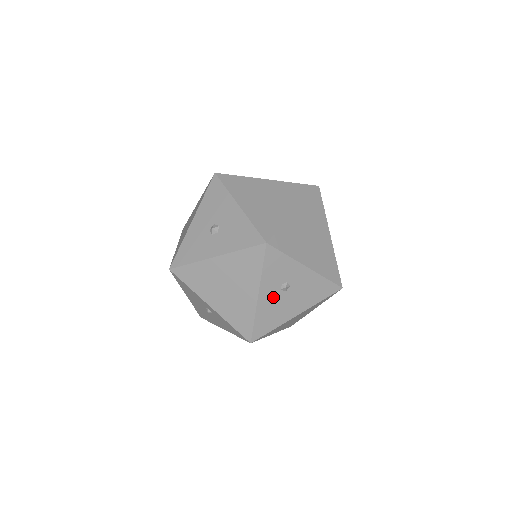
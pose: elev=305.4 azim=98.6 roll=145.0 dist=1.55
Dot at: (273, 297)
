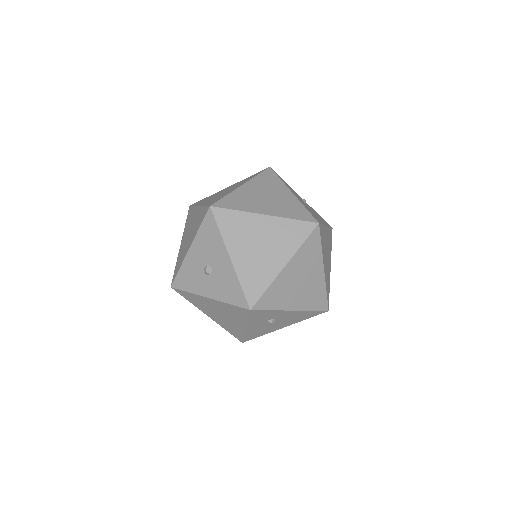
Dot at: (260, 326)
